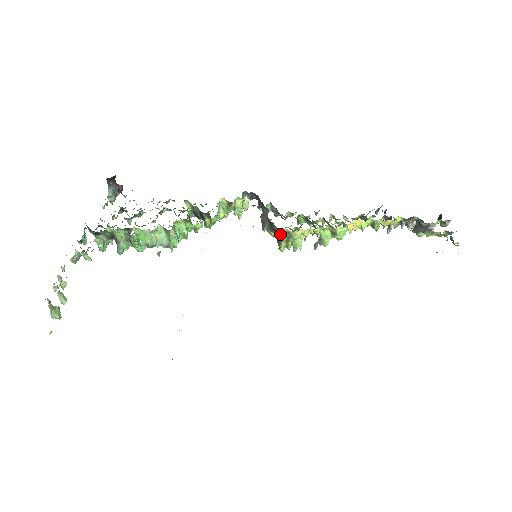
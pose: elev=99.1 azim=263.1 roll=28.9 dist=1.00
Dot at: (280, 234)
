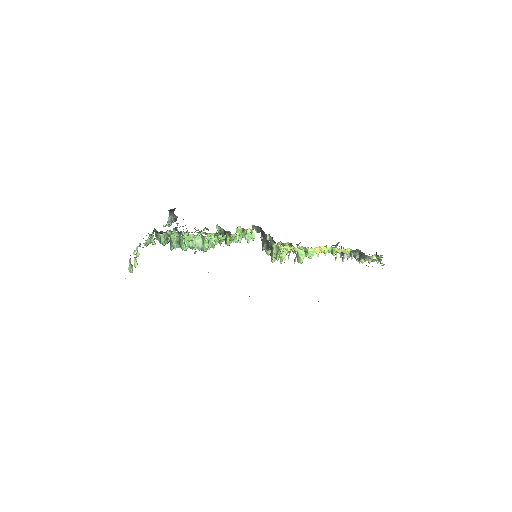
Dot at: (273, 248)
